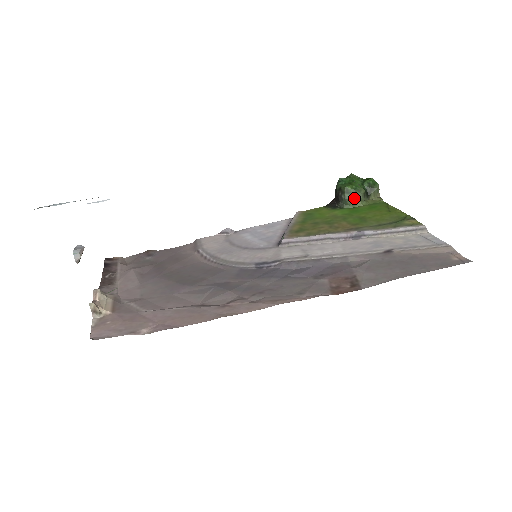
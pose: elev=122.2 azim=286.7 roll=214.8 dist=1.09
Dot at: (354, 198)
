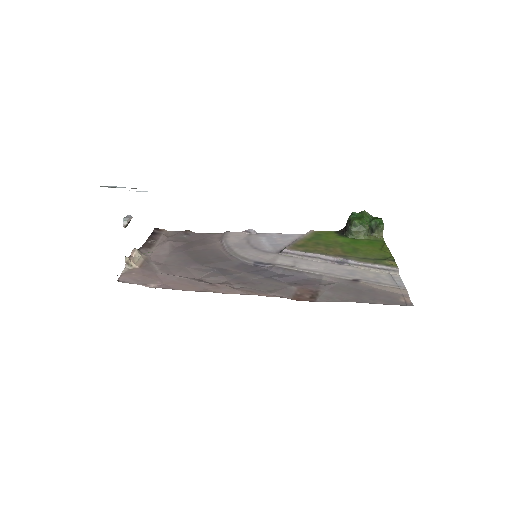
Dot at: (358, 231)
